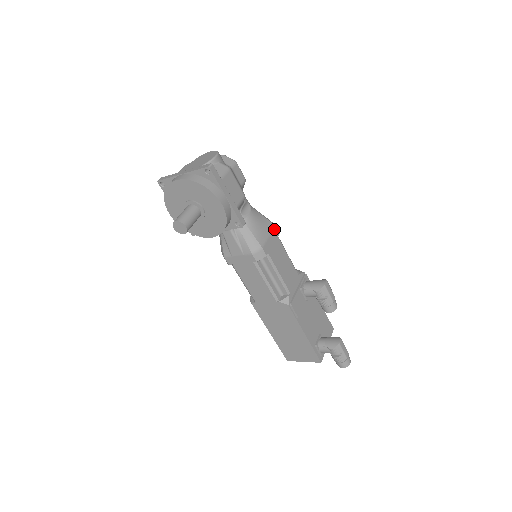
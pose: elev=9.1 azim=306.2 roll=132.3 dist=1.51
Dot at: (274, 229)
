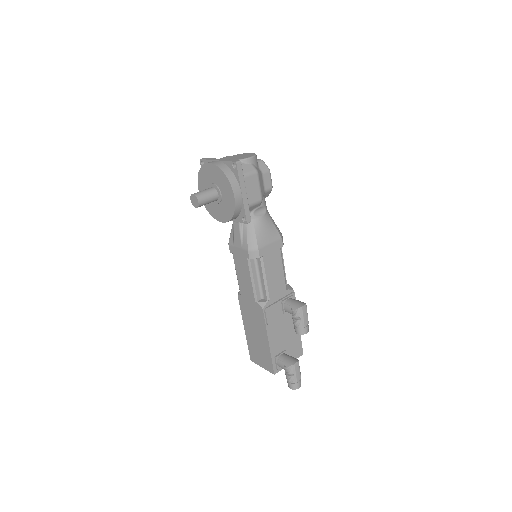
Dot at: (279, 240)
